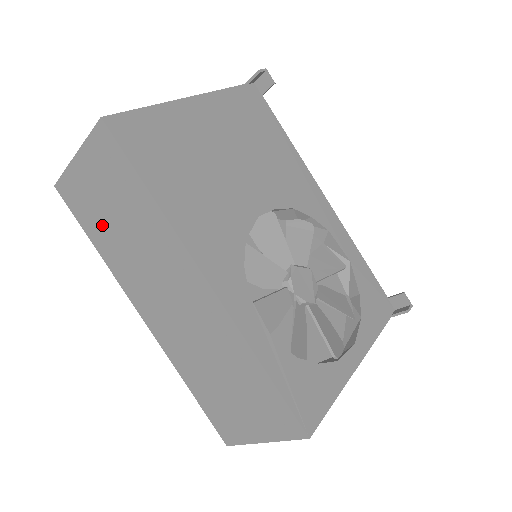
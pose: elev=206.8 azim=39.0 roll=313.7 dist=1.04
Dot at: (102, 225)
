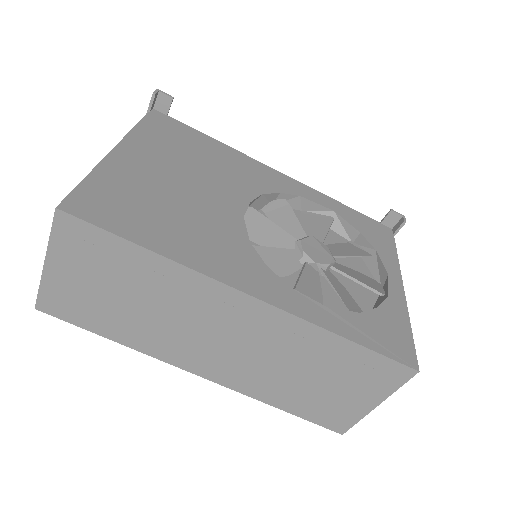
Dot at: (109, 313)
